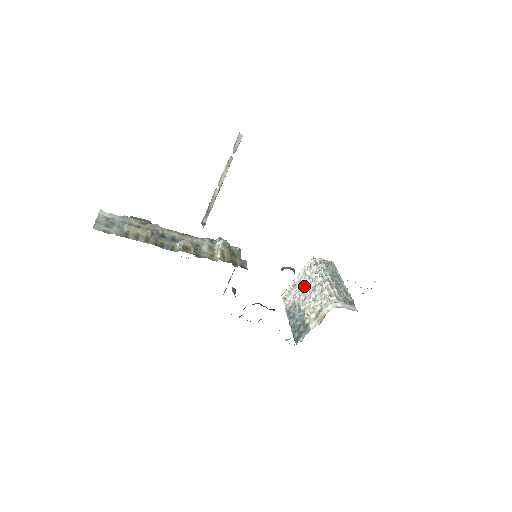
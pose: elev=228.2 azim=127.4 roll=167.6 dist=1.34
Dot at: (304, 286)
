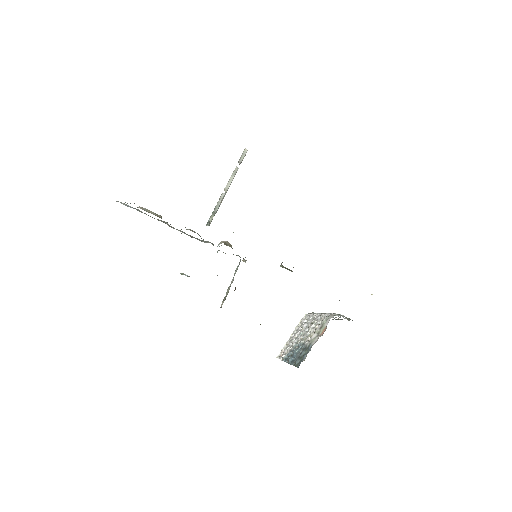
Dot at: (301, 330)
